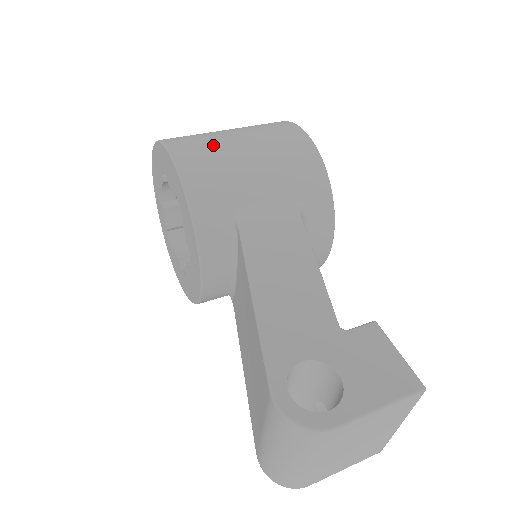
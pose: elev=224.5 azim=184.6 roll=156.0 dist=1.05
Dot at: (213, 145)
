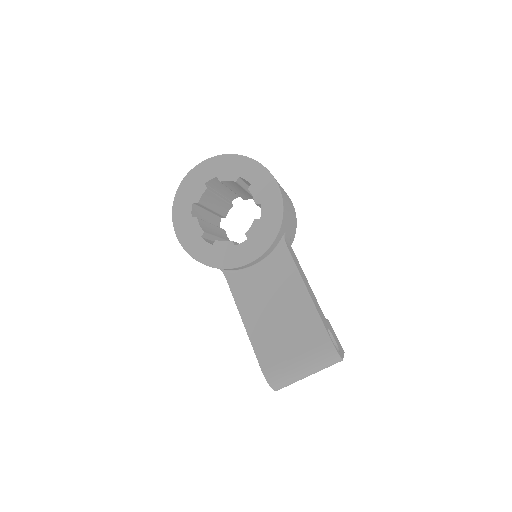
Dot at: occluded
